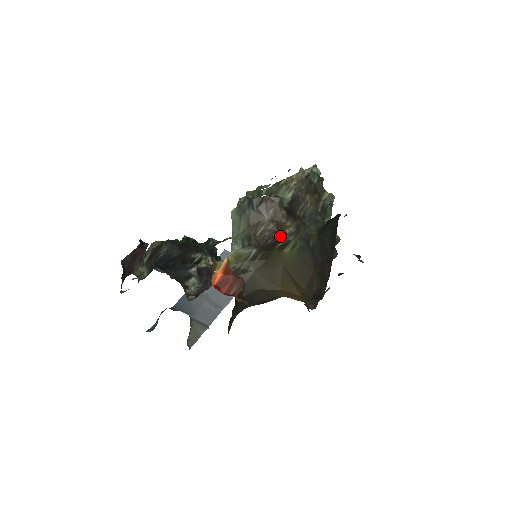
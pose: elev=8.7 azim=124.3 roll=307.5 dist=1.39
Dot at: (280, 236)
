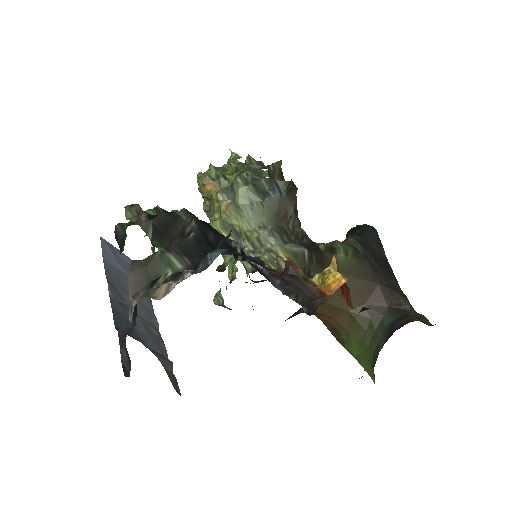
Dot at: (307, 236)
